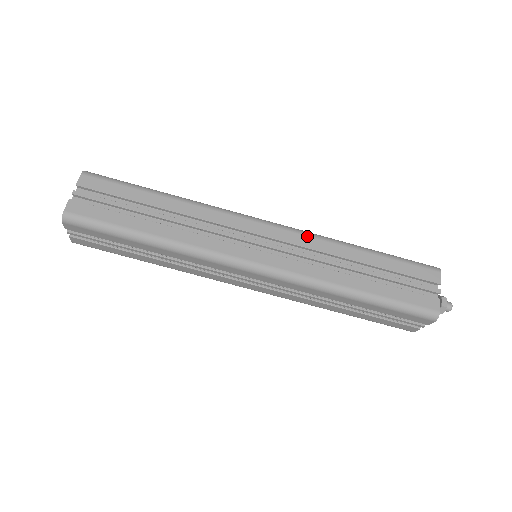
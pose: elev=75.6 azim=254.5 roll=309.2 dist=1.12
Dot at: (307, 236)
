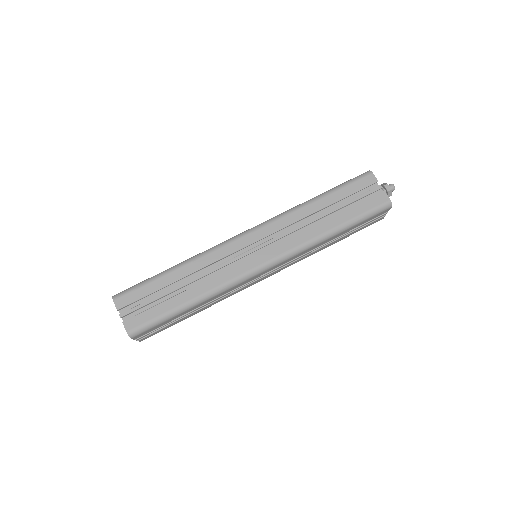
Dot at: (278, 220)
